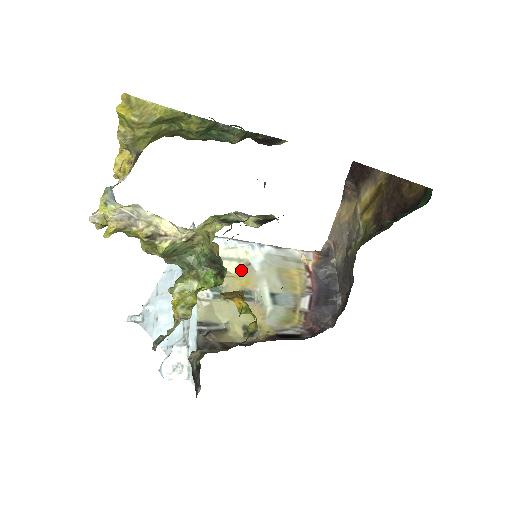
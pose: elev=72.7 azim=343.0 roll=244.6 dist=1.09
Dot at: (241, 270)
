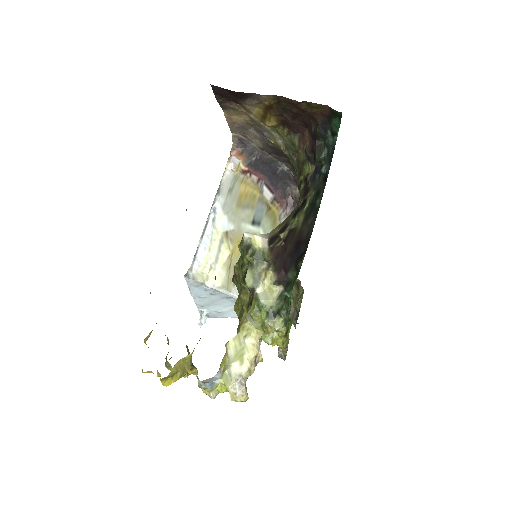
Dot at: (229, 244)
